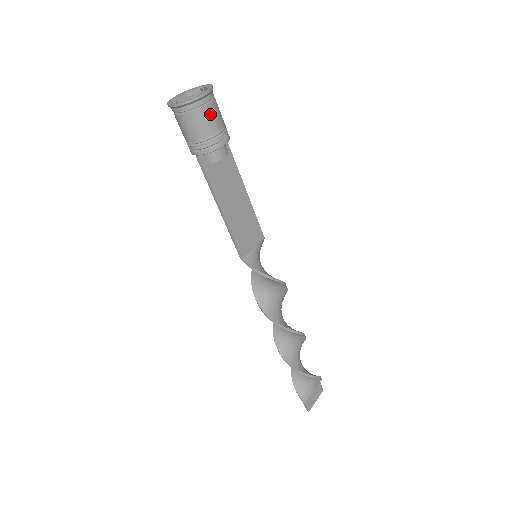
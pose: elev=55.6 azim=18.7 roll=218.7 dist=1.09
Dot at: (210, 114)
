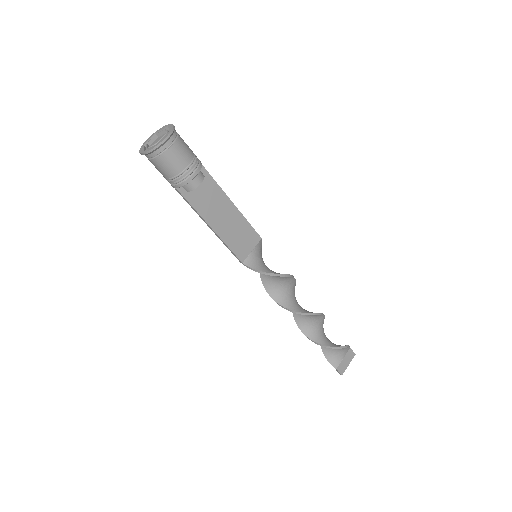
Dot at: (175, 154)
